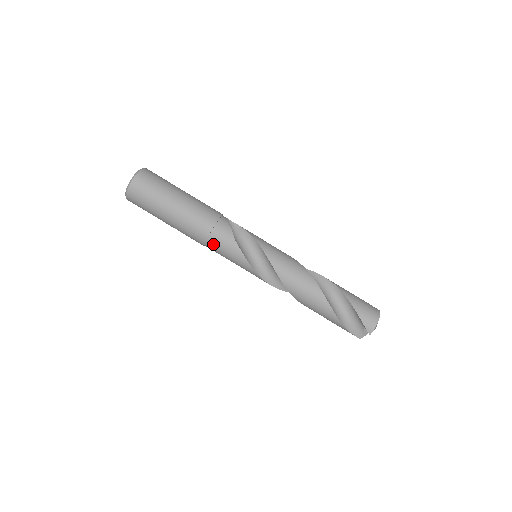
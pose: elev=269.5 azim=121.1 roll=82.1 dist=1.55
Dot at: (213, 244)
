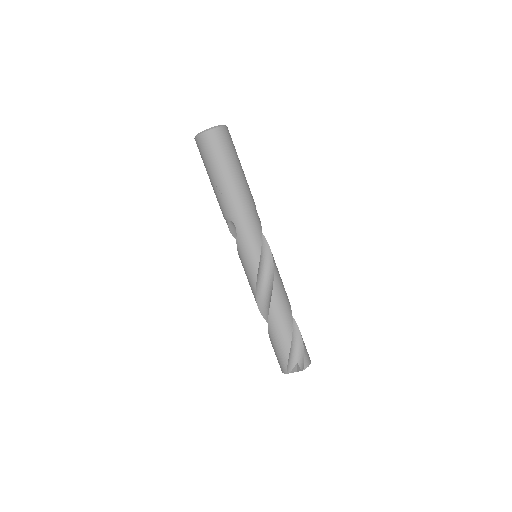
Dot at: (245, 220)
